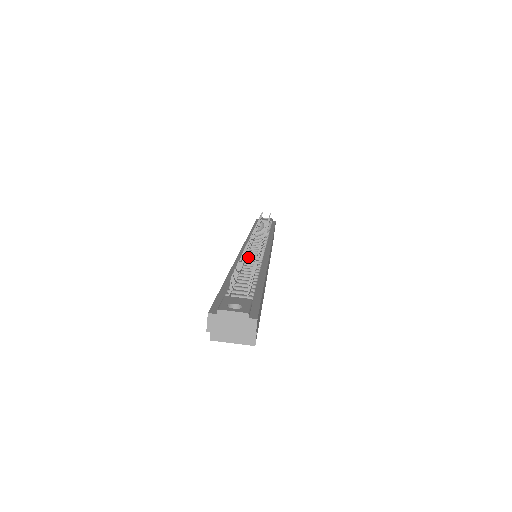
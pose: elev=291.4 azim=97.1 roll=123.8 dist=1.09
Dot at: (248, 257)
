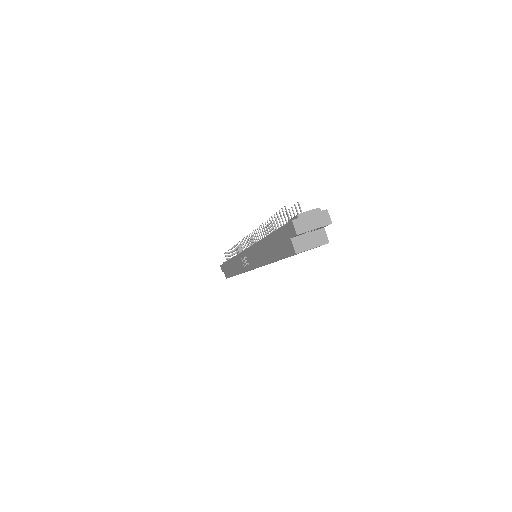
Dot at: occluded
